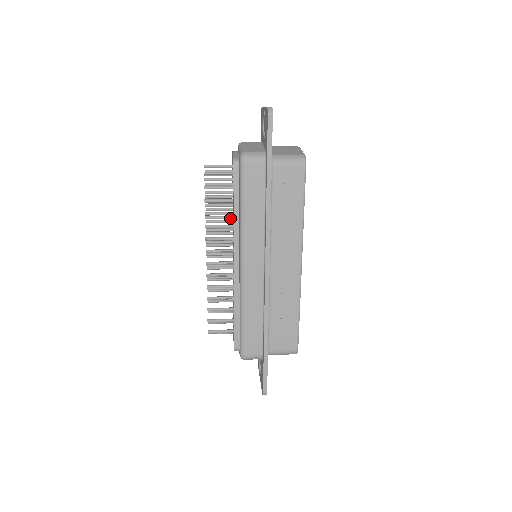
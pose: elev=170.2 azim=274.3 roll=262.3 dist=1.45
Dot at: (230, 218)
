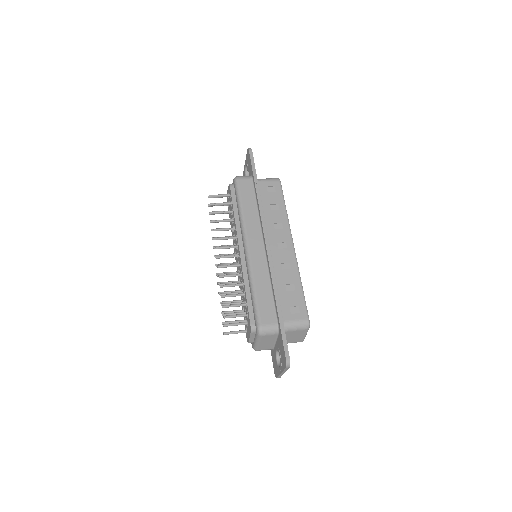
Dot at: occluded
